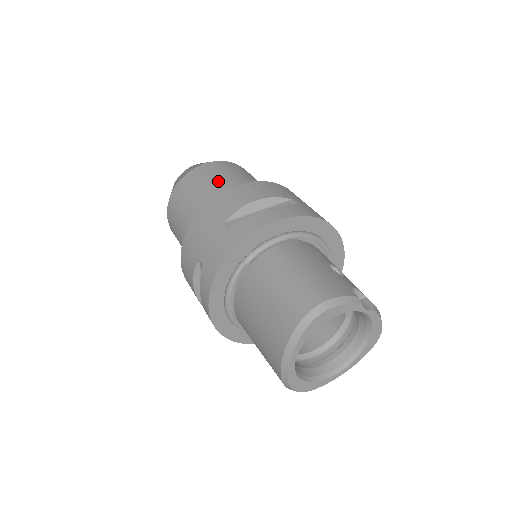
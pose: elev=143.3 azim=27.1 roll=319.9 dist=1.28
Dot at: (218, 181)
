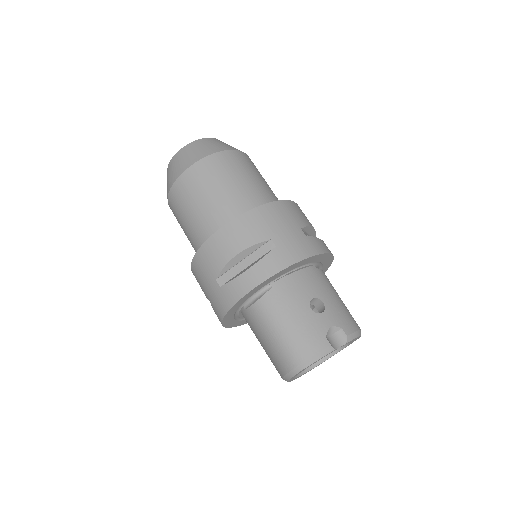
Dot at: (203, 202)
